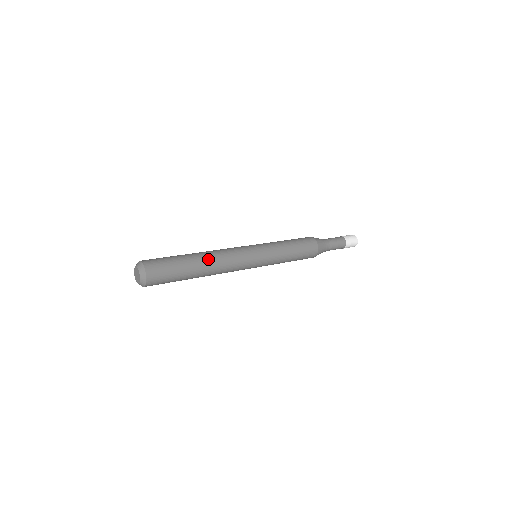
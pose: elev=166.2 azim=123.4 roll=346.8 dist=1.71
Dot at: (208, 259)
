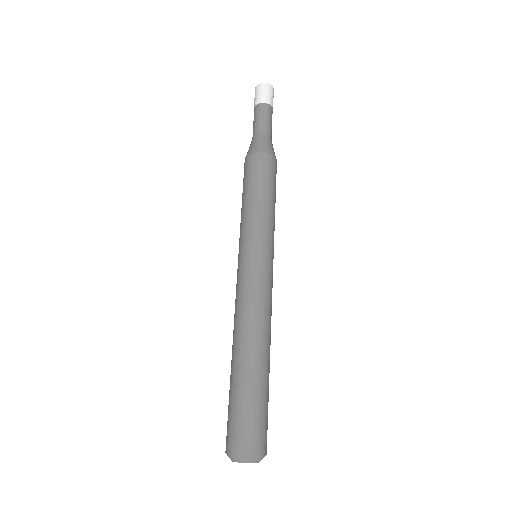
Dot at: (266, 345)
